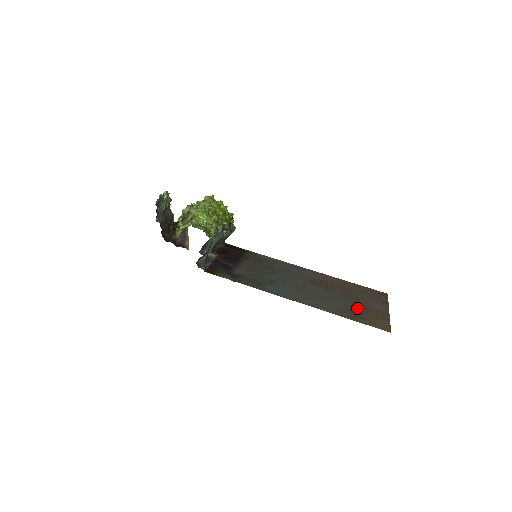
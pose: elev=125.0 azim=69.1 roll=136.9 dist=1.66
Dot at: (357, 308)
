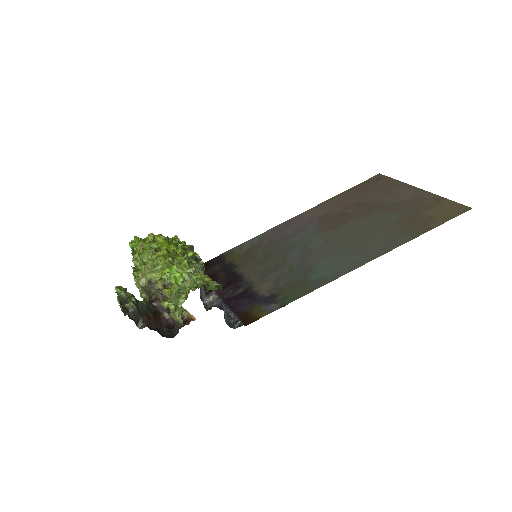
Dot at: (402, 214)
